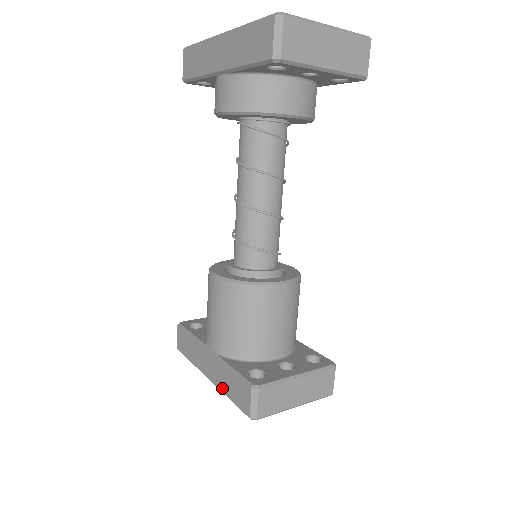
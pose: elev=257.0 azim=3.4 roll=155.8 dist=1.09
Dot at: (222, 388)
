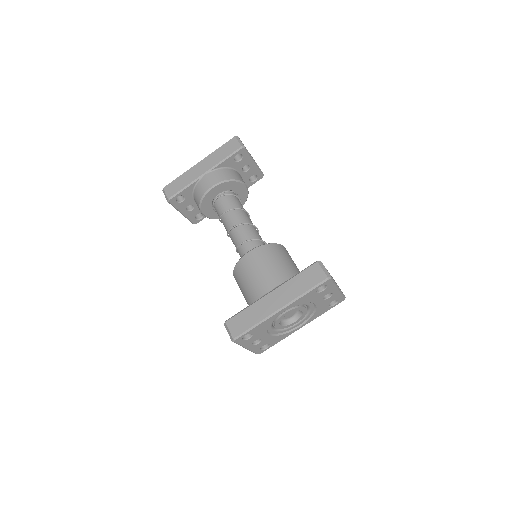
Dot at: (296, 295)
